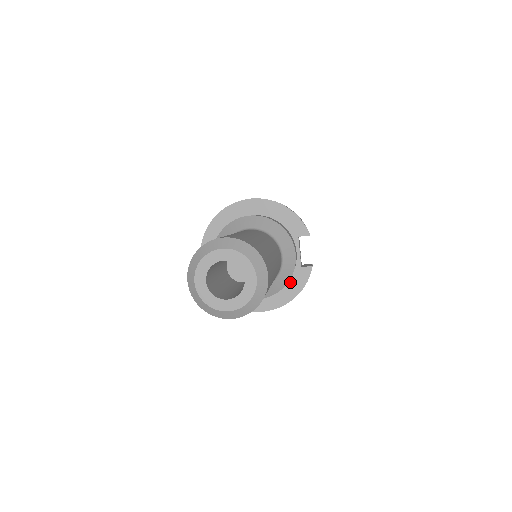
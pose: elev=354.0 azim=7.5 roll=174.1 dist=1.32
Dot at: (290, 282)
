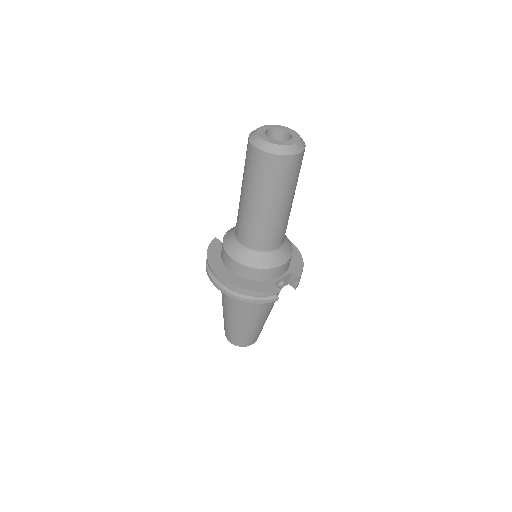
Dot at: (257, 282)
